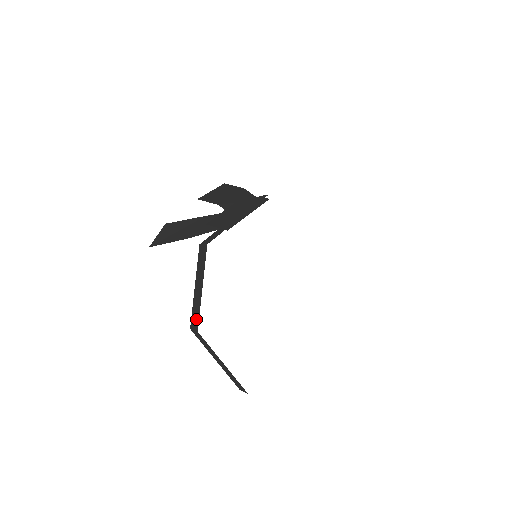
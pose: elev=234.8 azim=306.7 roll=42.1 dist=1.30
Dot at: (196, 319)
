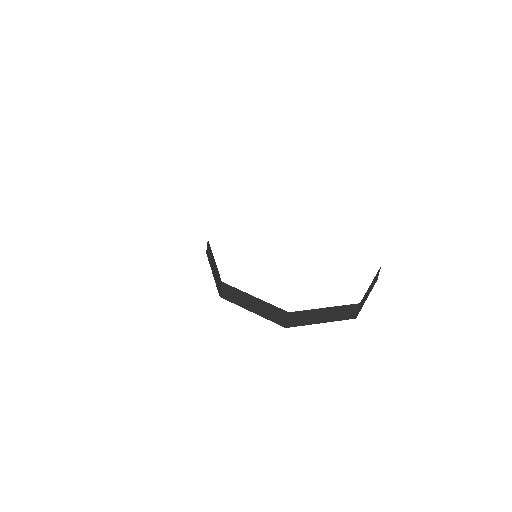
Dot at: (219, 280)
